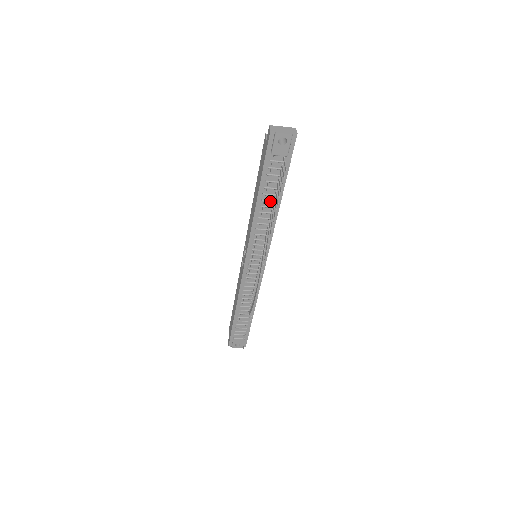
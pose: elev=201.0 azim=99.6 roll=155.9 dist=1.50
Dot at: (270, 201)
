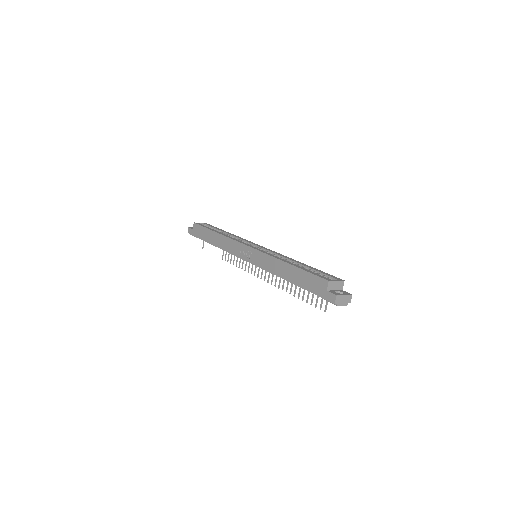
Dot at: occluded
